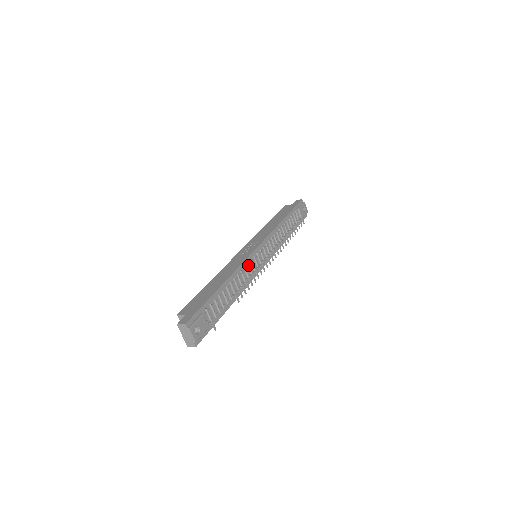
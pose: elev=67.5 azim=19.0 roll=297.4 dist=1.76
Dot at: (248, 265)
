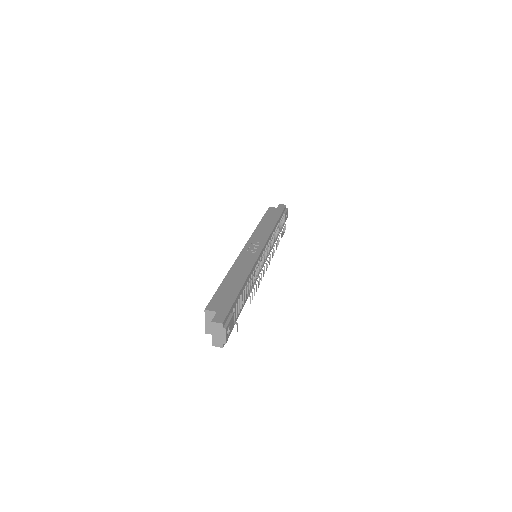
Dot at: (257, 266)
